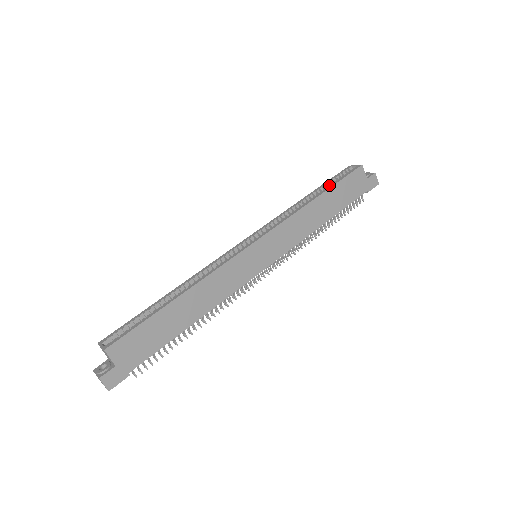
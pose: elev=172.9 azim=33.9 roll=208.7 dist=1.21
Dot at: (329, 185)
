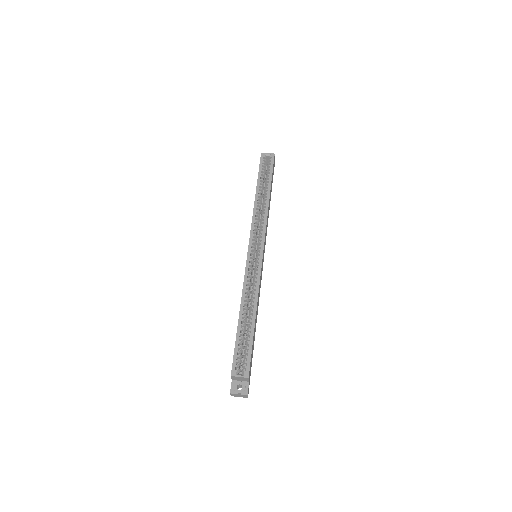
Dot at: (263, 177)
